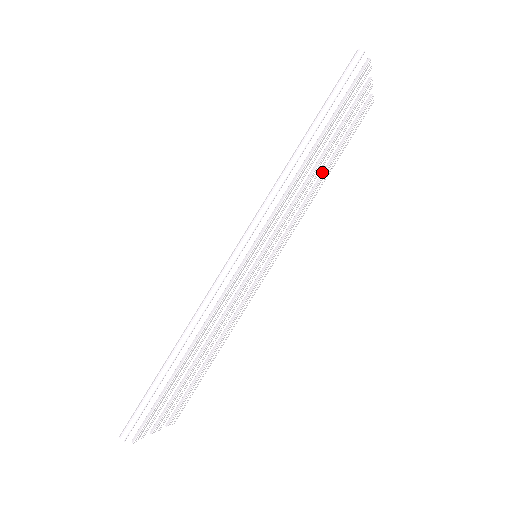
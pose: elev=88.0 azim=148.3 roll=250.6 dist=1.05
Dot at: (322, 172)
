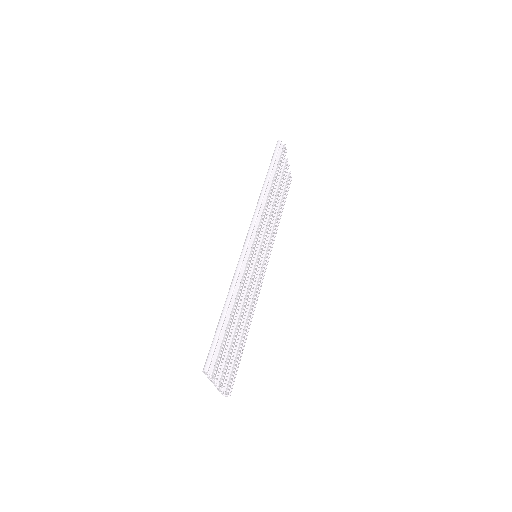
Dot at: (278, 212)
